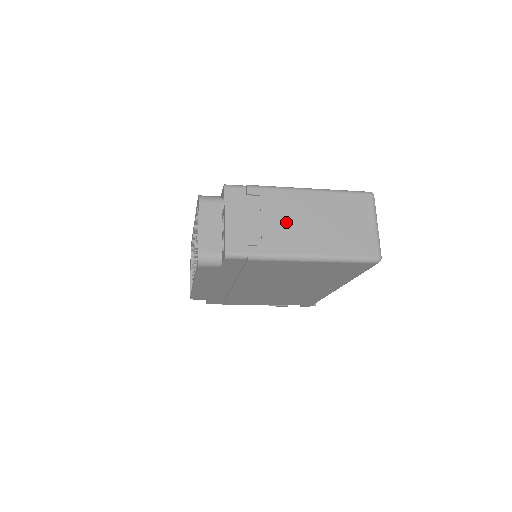
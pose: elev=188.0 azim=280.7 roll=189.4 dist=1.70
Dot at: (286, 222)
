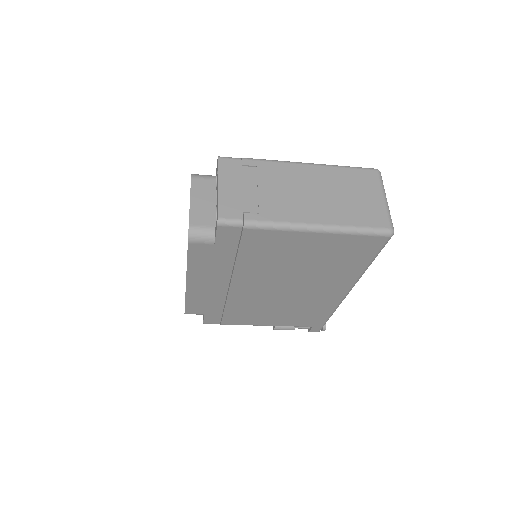
Dot at: (285, 192)
